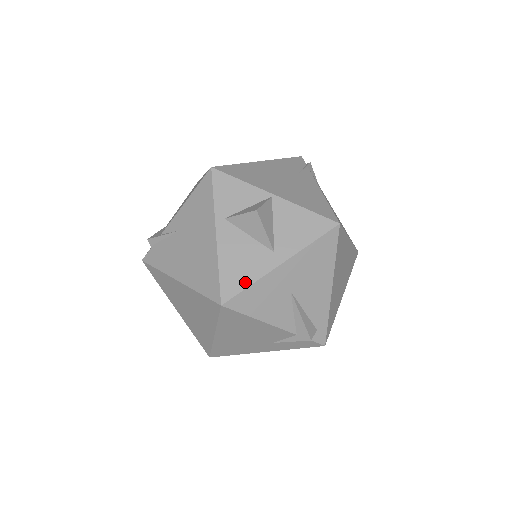
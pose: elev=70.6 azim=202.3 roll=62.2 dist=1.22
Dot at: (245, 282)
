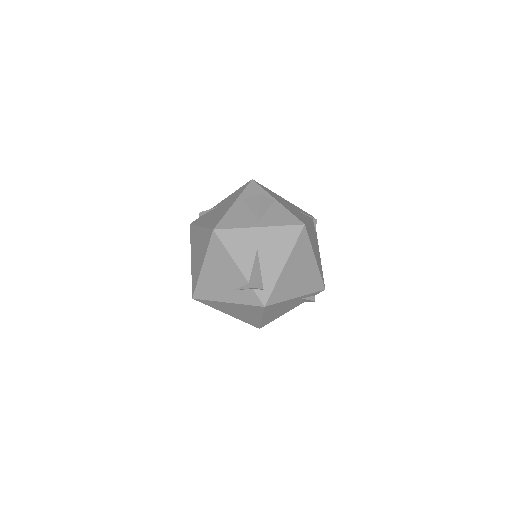
Dot at: (233, 226)
